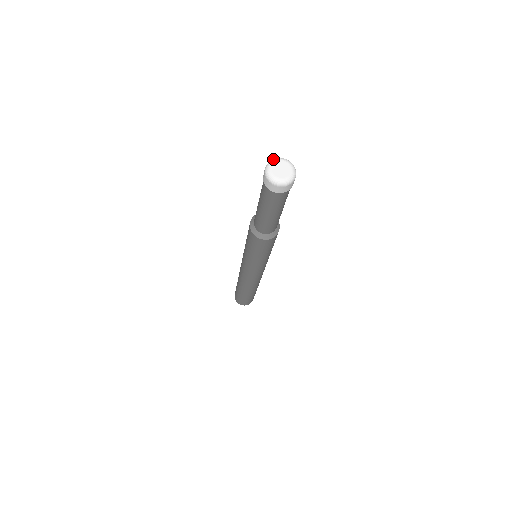
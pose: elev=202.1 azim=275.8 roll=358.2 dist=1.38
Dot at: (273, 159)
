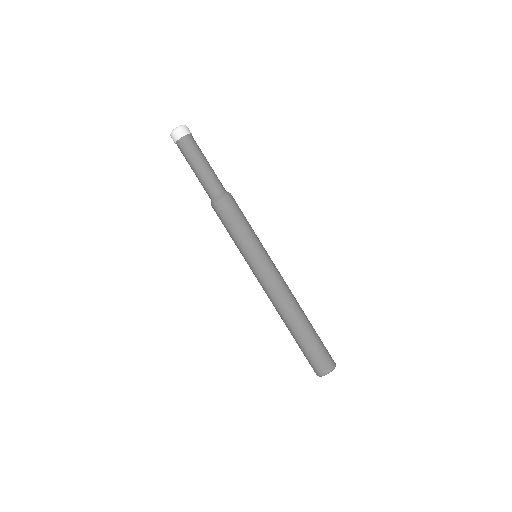
Dot at: occluded
